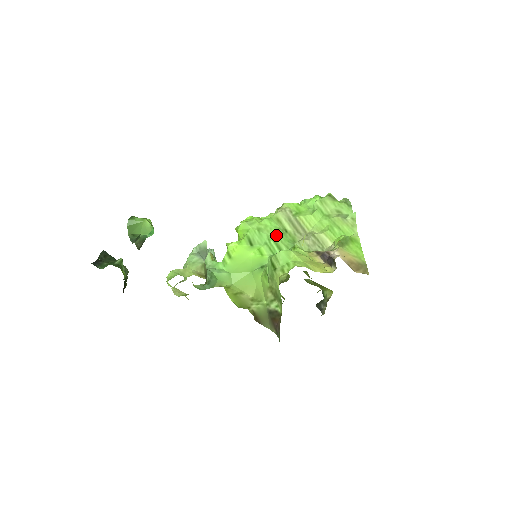
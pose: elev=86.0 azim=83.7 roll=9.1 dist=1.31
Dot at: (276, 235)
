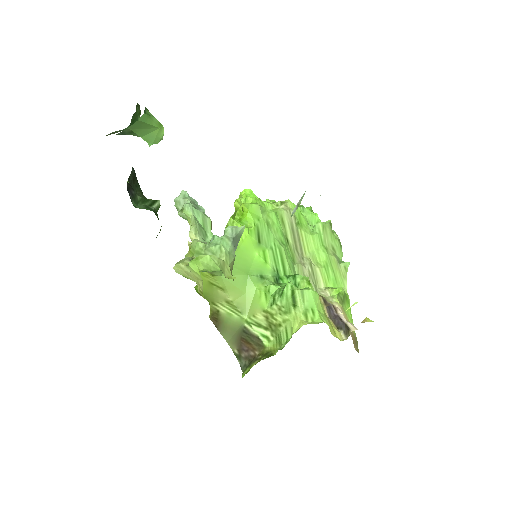
Dot at: (282, 243)
